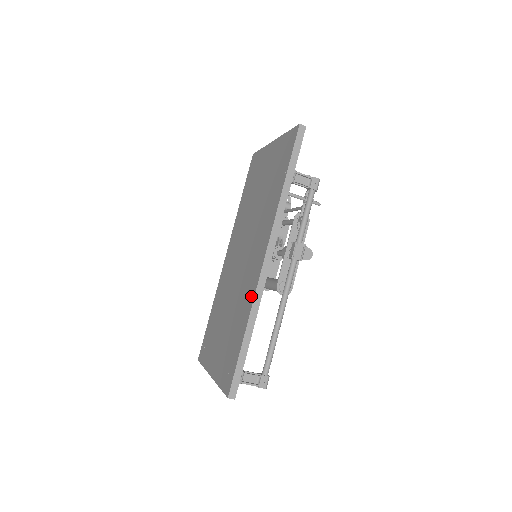
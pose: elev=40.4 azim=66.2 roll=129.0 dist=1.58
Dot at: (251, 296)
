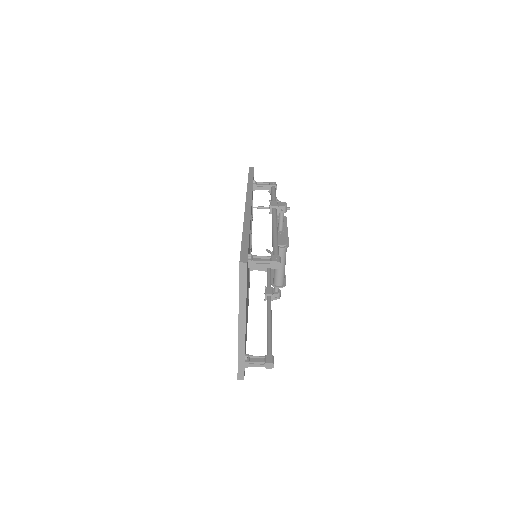
Dot at: occluded
